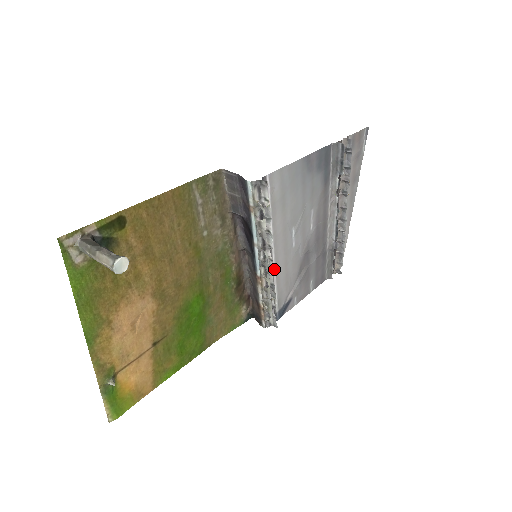
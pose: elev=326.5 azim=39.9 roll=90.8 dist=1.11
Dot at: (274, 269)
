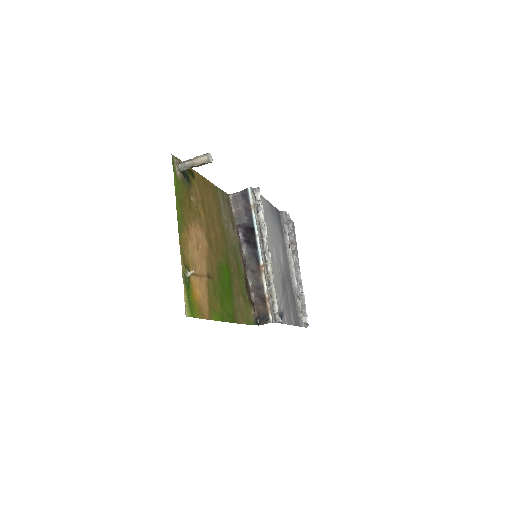
Dot at: occluded
